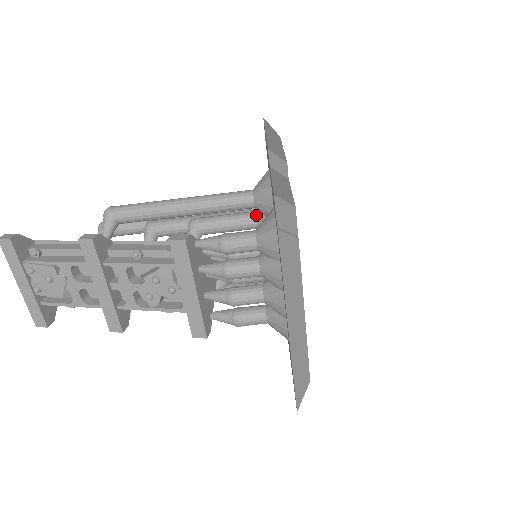
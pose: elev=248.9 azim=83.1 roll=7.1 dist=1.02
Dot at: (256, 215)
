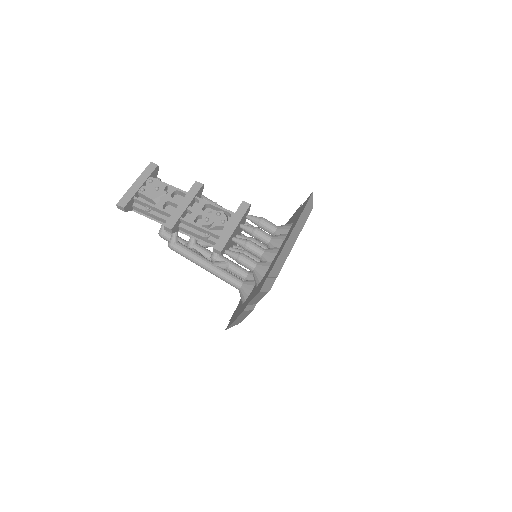
Dot at: occluded
